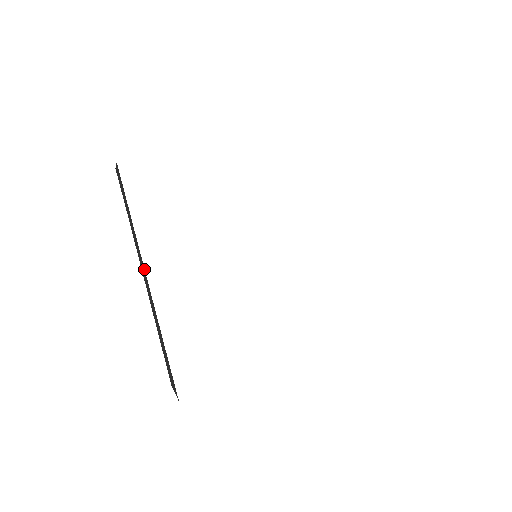
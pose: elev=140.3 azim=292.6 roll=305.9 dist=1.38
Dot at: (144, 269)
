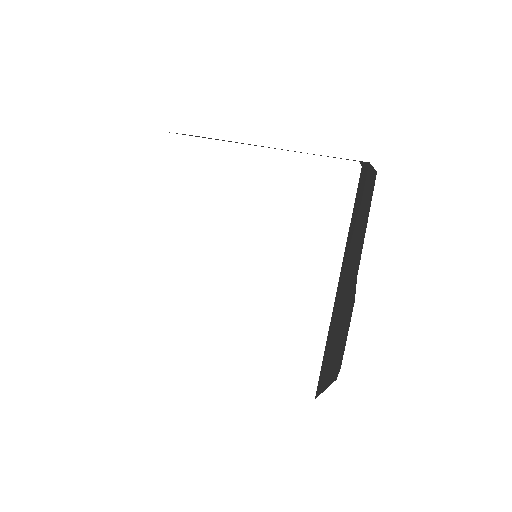
Dot at: occluded
